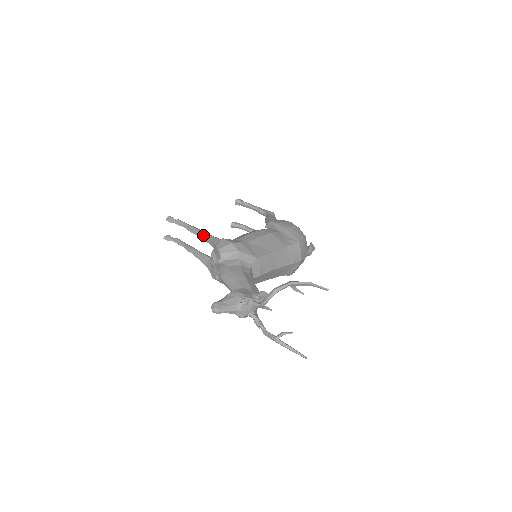
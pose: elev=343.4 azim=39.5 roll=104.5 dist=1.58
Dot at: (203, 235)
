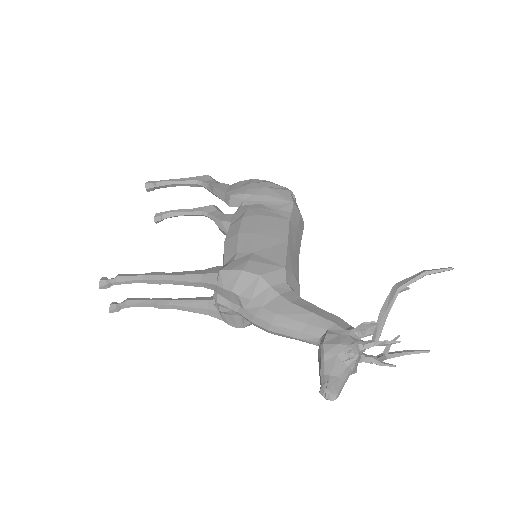
Dot at: (181, 280)
